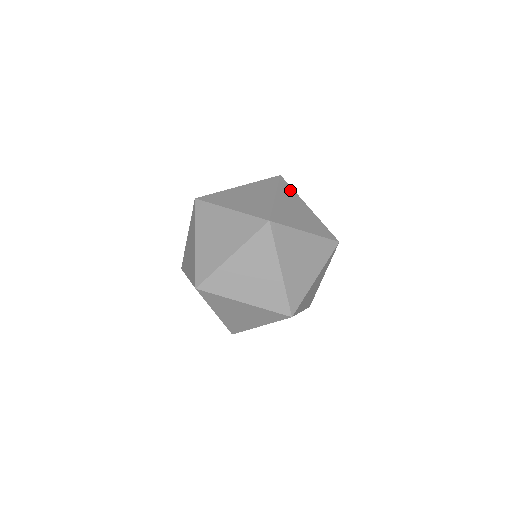
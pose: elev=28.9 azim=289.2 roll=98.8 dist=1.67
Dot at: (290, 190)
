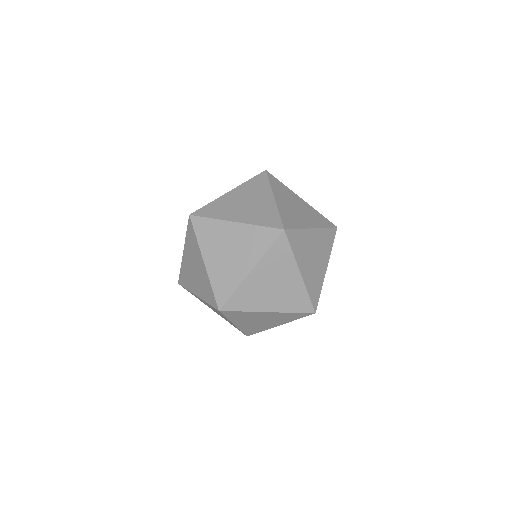
Dot at: (208, 225)
